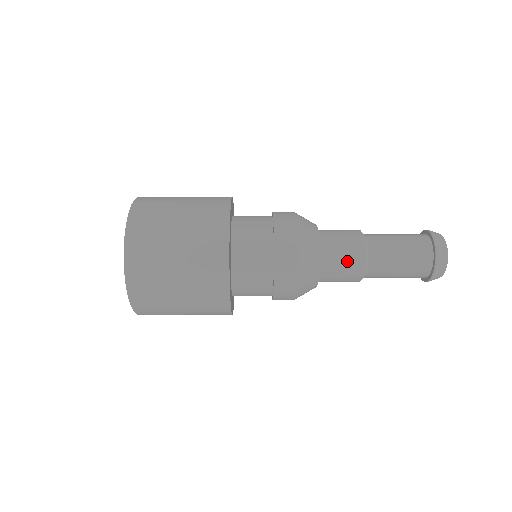
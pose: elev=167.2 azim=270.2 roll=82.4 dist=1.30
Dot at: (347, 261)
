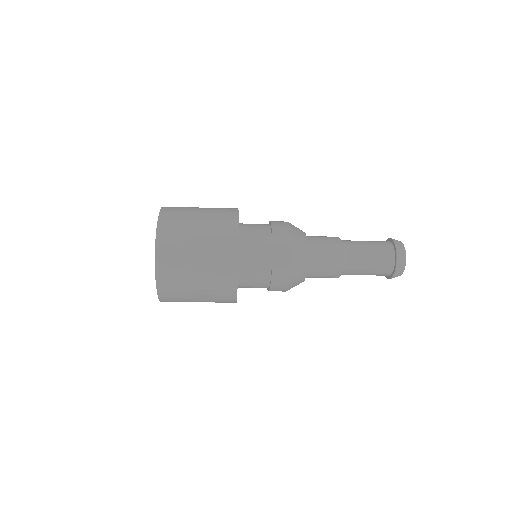
Dot at: (328, 265)
